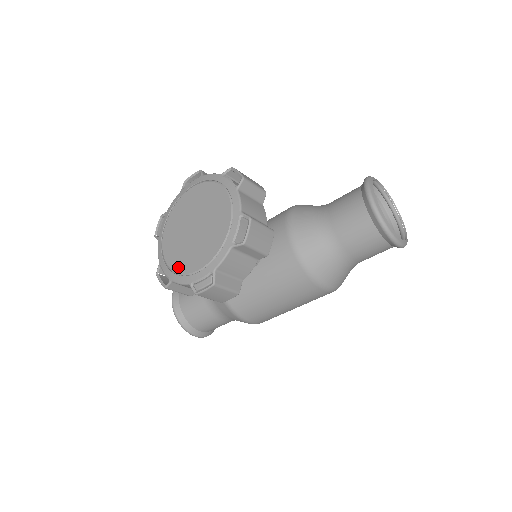
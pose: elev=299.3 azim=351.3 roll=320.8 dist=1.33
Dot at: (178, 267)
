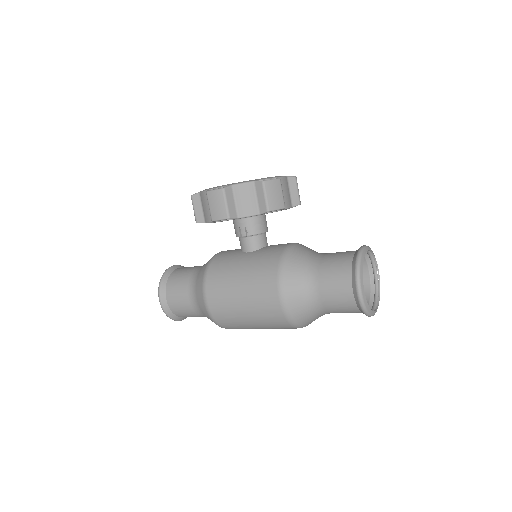
Dot at: occluded
